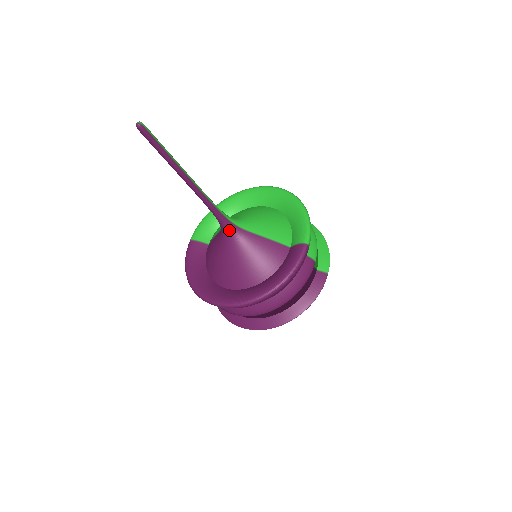
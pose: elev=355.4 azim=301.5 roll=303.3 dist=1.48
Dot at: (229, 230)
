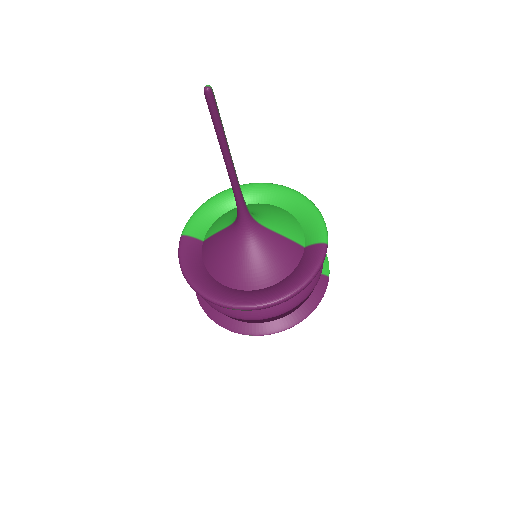
Dot at: (248, 224)
